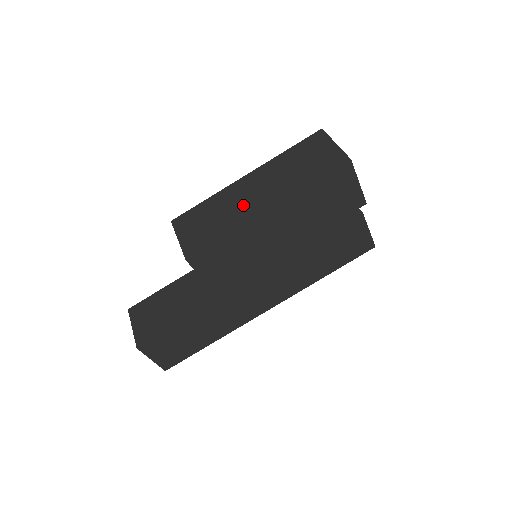
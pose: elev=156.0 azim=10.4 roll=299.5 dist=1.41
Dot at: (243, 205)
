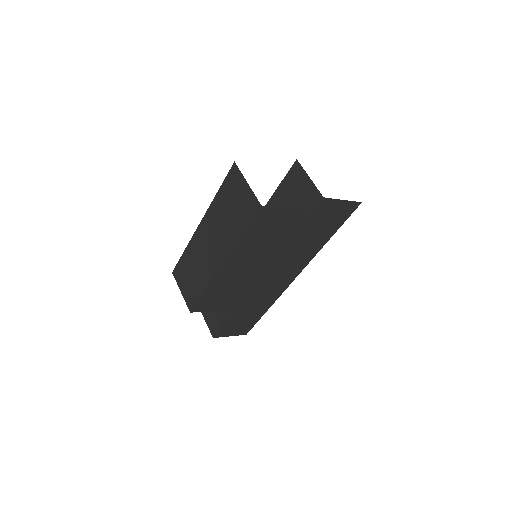
Dot at: (206, 259)
